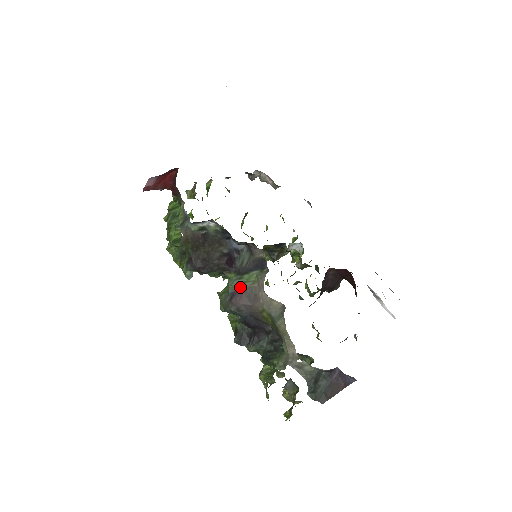
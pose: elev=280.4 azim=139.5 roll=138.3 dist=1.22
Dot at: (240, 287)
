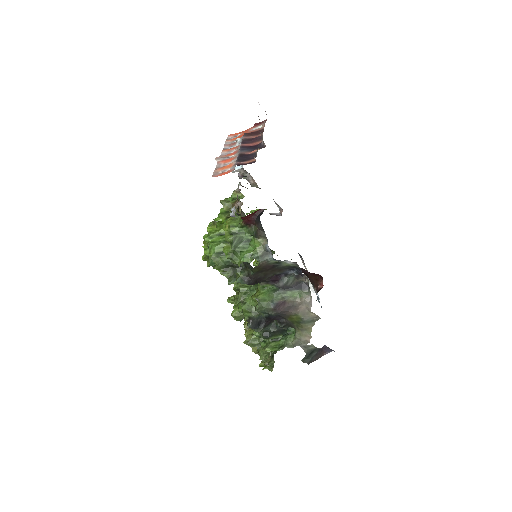
Dot at: (284, 300)
